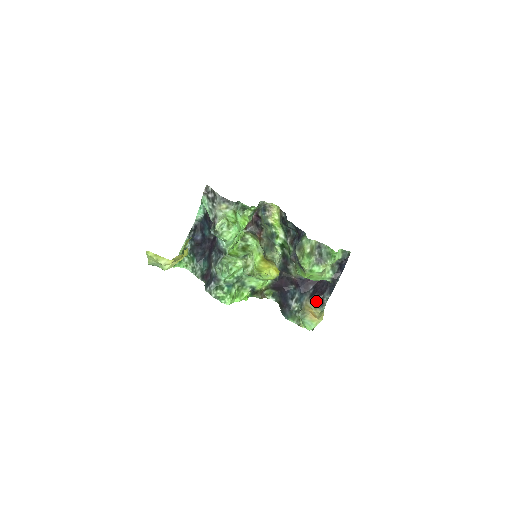
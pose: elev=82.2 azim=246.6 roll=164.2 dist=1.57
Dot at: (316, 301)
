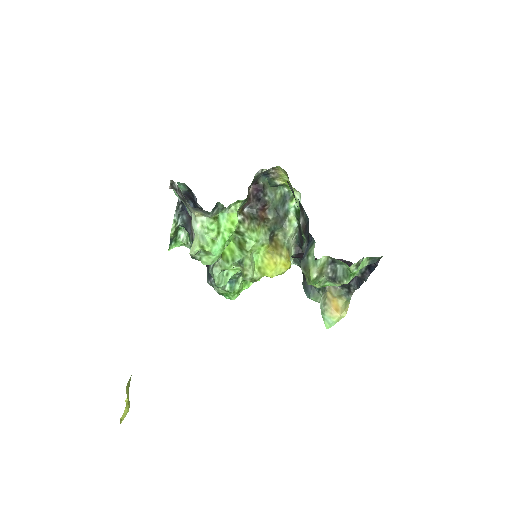
Dot at: (341, 288)
